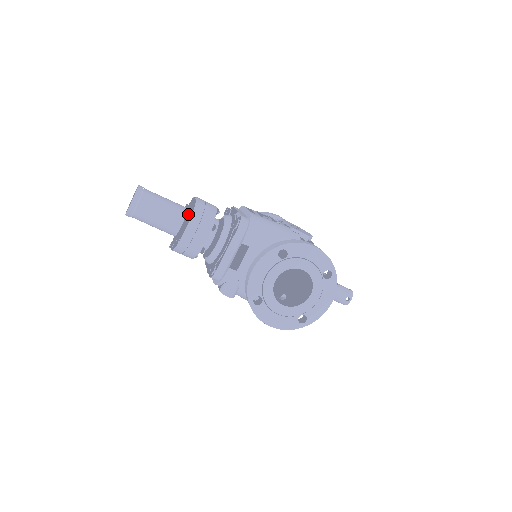
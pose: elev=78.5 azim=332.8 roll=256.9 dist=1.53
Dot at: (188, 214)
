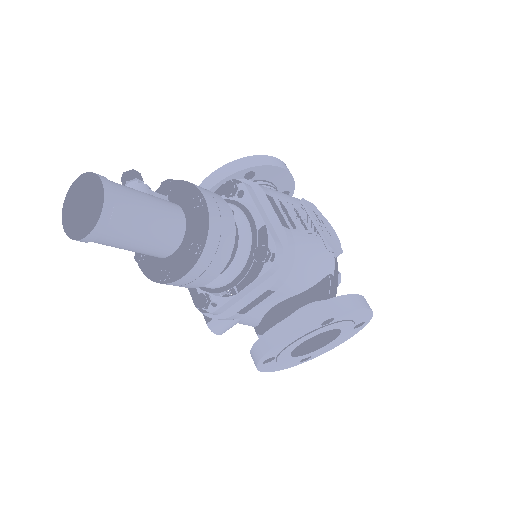
Dot at: (195, 246)
